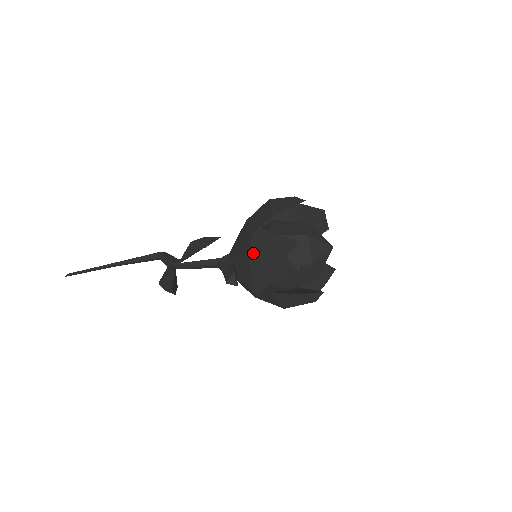
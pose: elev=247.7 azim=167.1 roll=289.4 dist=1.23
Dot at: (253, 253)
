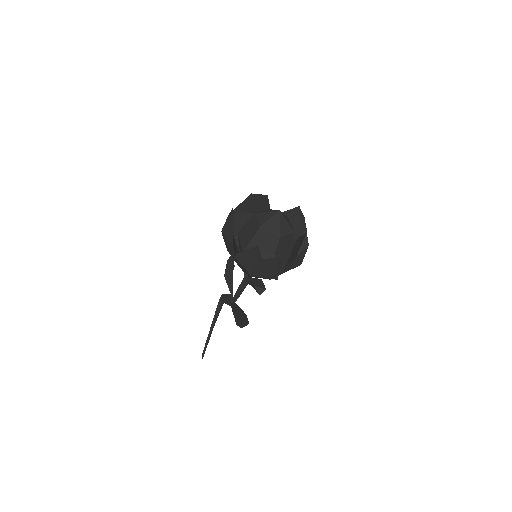
Dot at: (249, 271)
